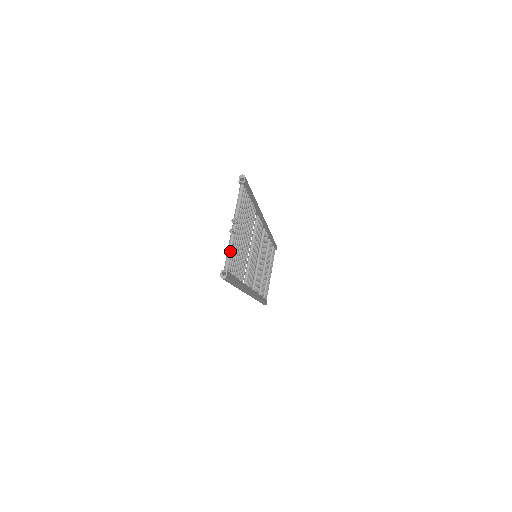
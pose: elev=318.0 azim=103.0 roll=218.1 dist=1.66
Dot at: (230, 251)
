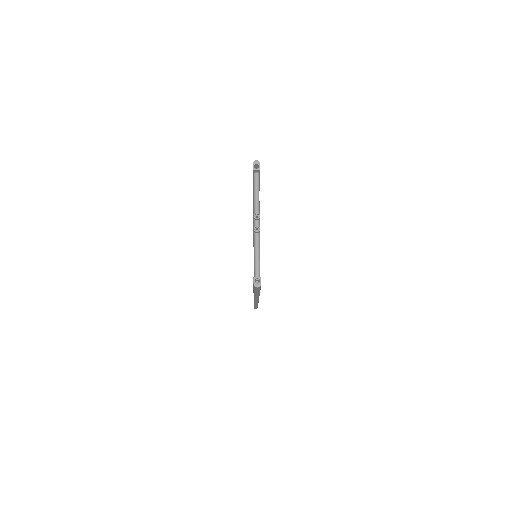
Dot at: (258, 253)
